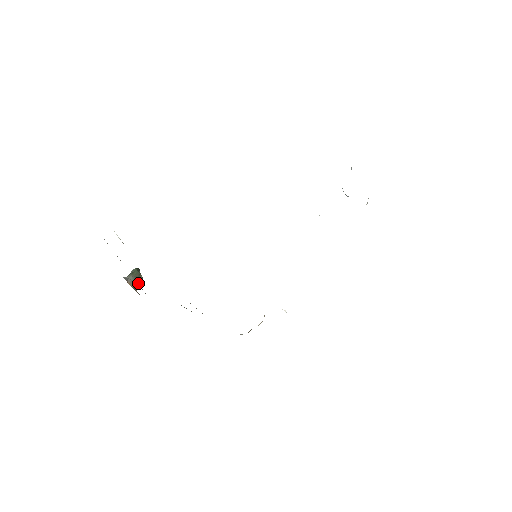
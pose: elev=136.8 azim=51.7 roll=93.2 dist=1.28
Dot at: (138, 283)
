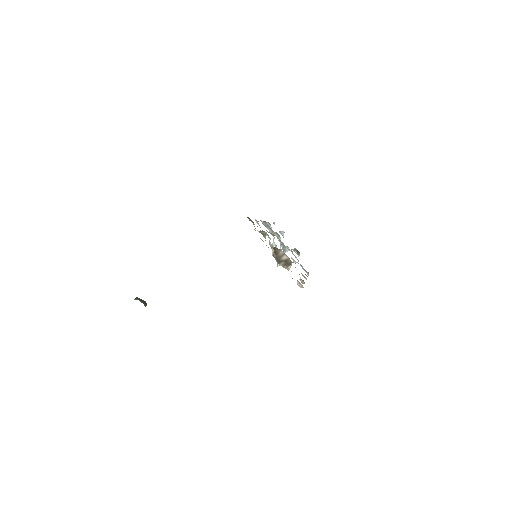
Dot at: (145, 304)
